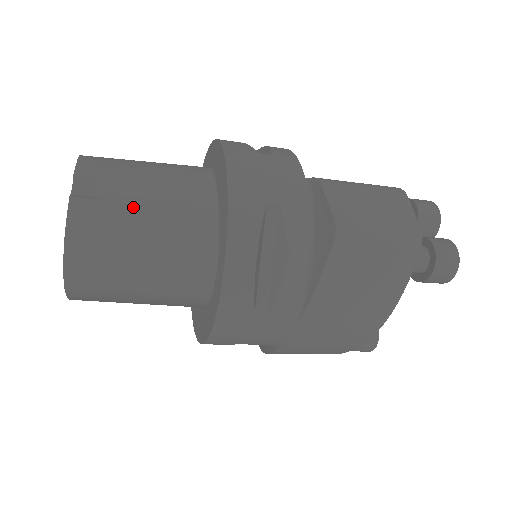
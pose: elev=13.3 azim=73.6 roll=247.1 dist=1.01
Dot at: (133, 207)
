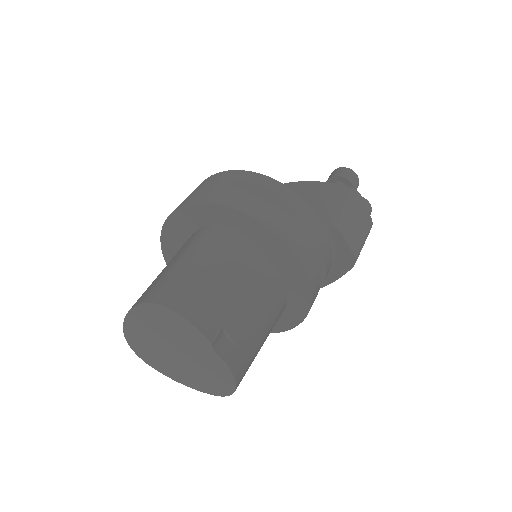
Dot at: (252, 328)
